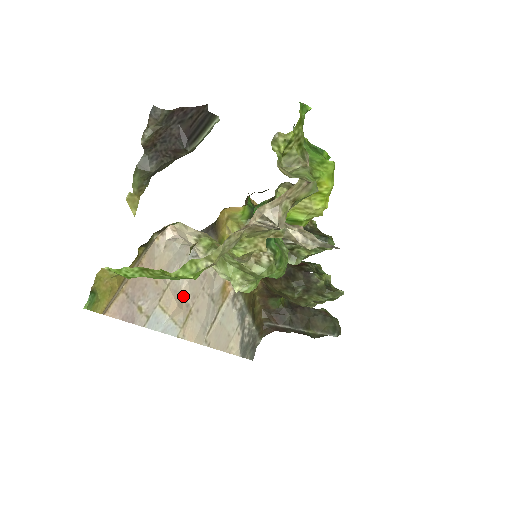
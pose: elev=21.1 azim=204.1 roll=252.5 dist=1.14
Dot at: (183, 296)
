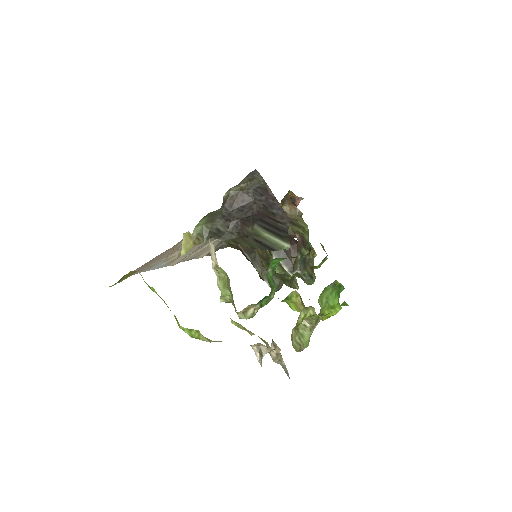
Dot at: occluded
